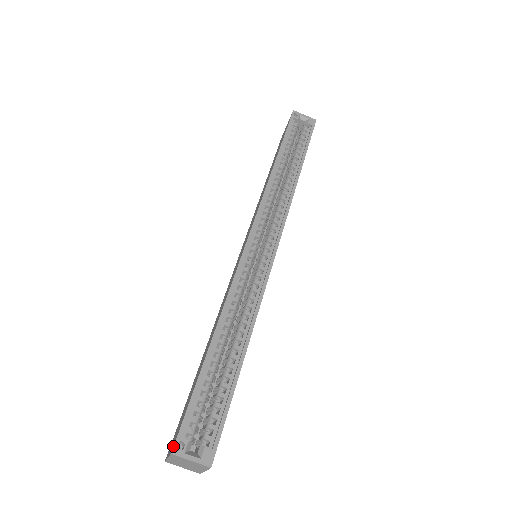
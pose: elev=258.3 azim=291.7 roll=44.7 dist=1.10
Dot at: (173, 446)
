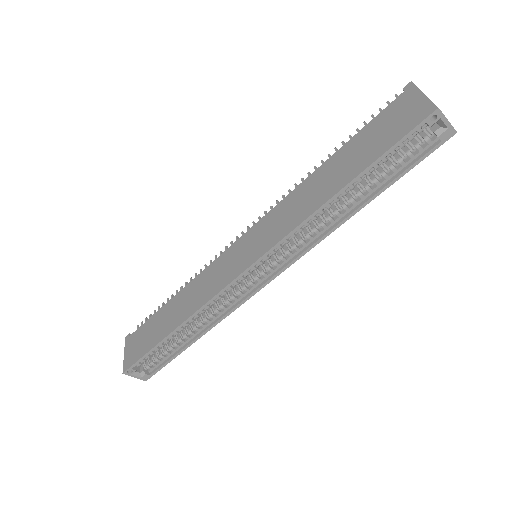
Dot at: (125, 371)
